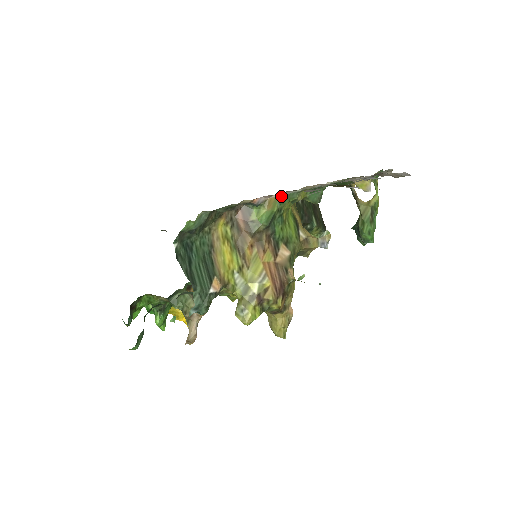
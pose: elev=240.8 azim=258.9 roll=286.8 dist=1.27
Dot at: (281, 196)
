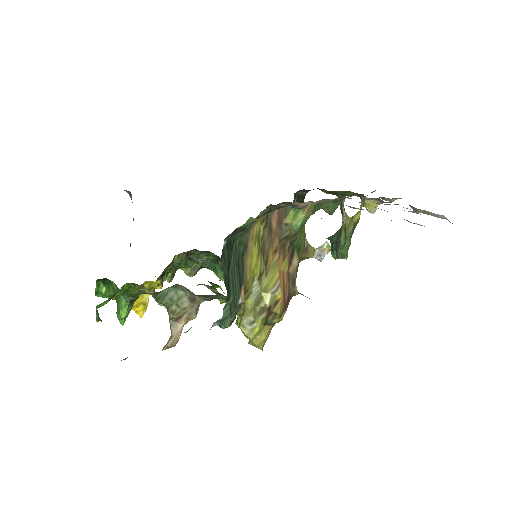
Dot at: (318, 202)
